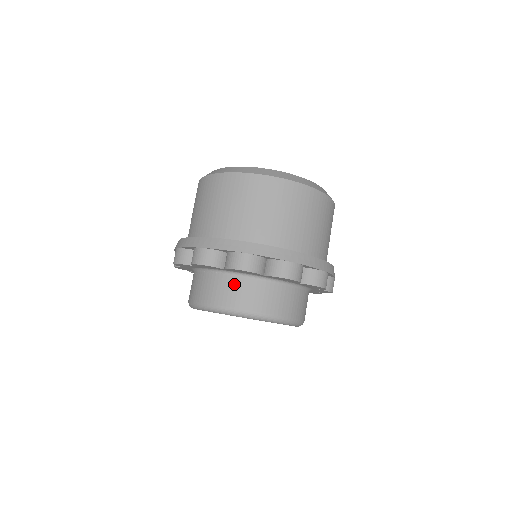
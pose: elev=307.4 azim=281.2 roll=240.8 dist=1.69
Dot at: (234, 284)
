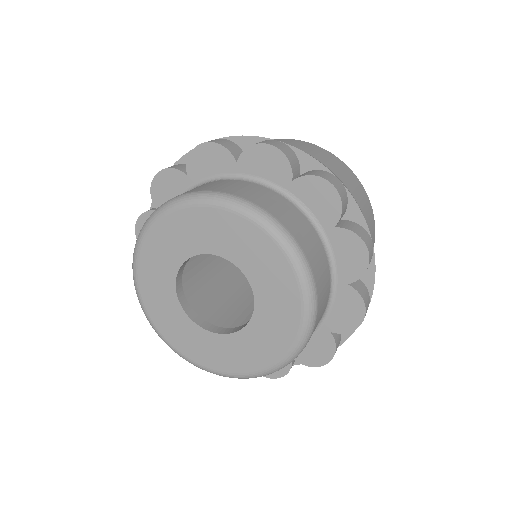
Dot at: (241, 184)
